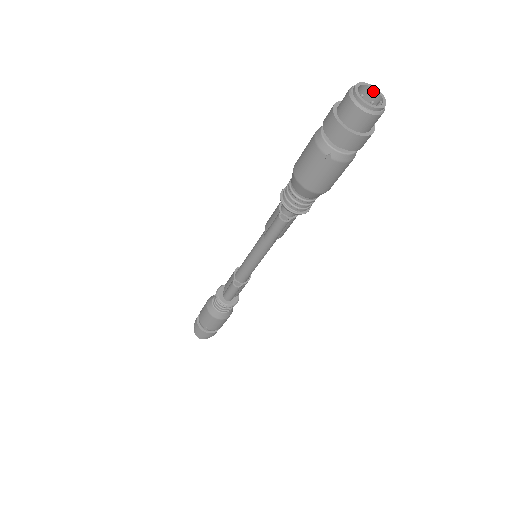
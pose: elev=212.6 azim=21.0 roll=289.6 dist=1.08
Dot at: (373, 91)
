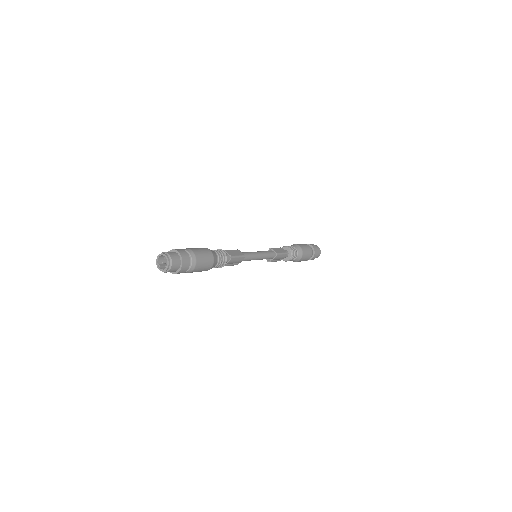
Dot at: (166, 257)
